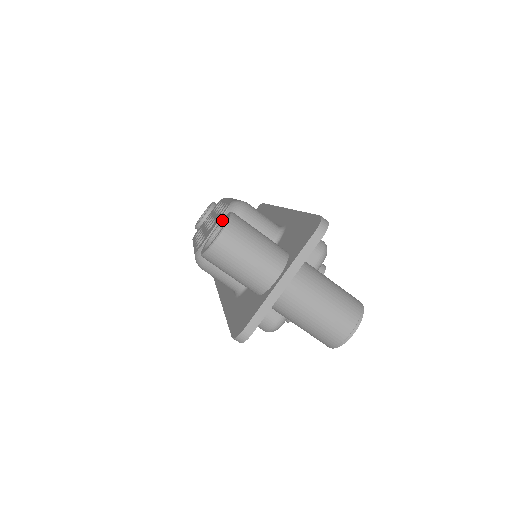
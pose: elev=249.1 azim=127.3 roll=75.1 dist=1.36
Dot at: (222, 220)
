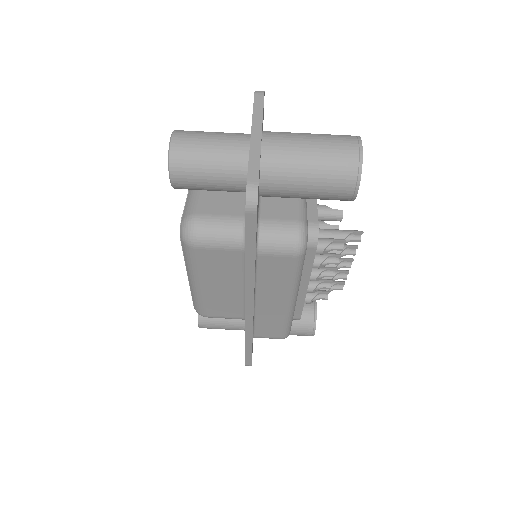
Dot at: occluded
